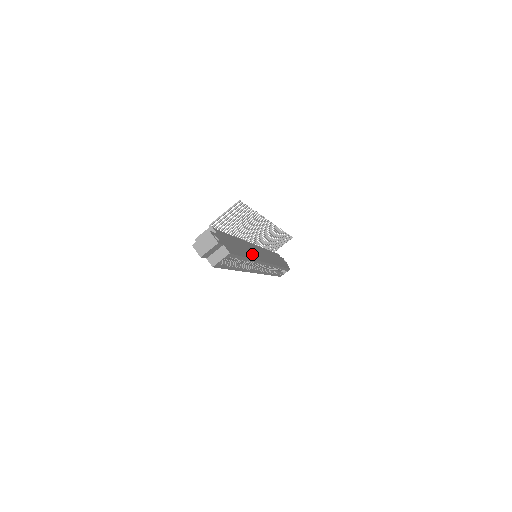
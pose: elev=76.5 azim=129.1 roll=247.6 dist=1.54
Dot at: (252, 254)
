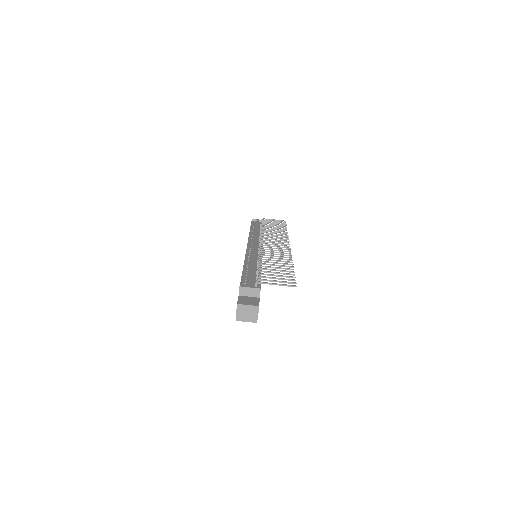
Dot at: occluded
